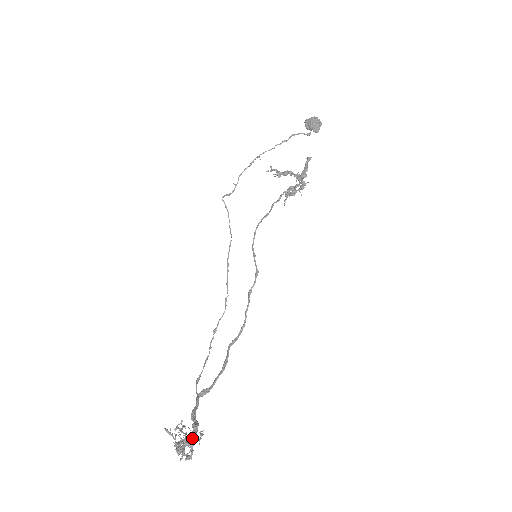
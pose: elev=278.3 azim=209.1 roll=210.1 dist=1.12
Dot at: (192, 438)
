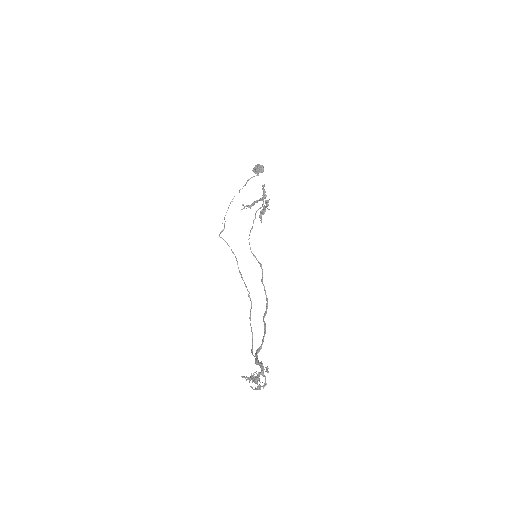
Dot at: (261, 369)
